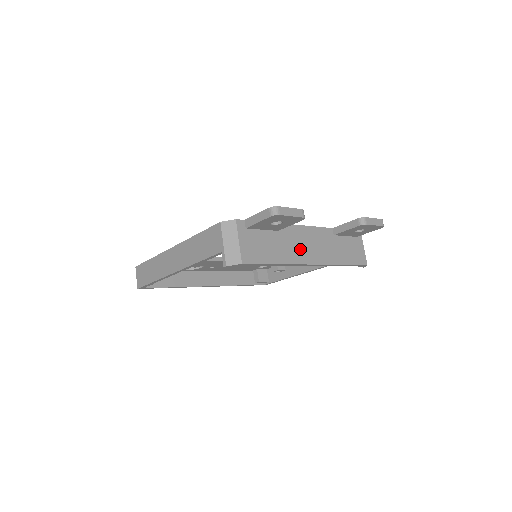
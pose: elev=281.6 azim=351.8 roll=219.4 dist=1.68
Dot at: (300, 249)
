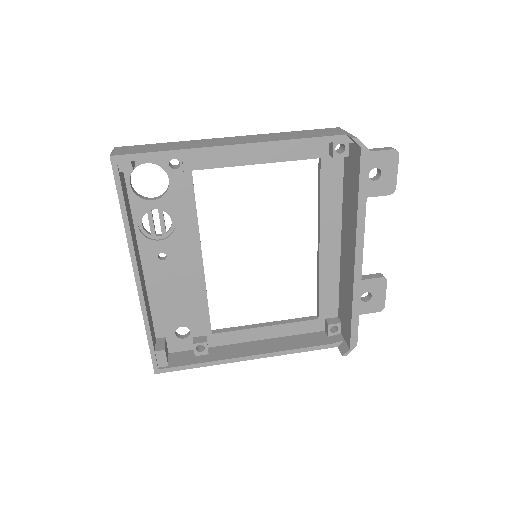
Dot at: occluded
